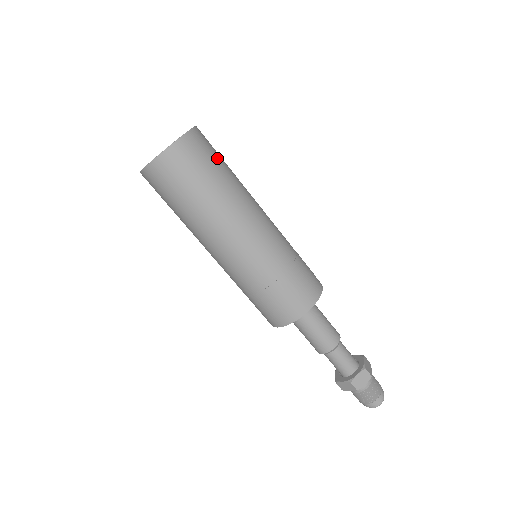
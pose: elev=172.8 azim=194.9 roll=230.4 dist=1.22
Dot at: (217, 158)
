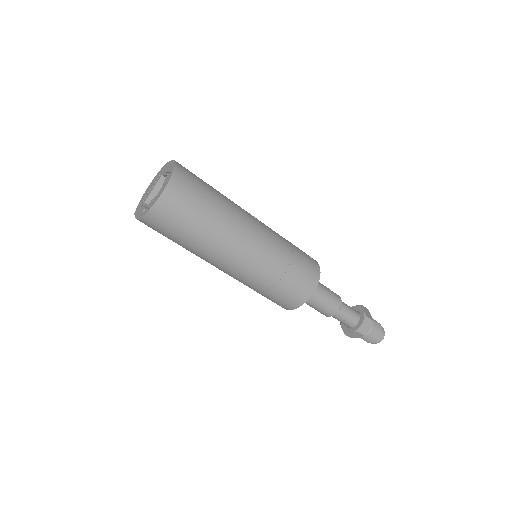
Dot at: (204, 186)
